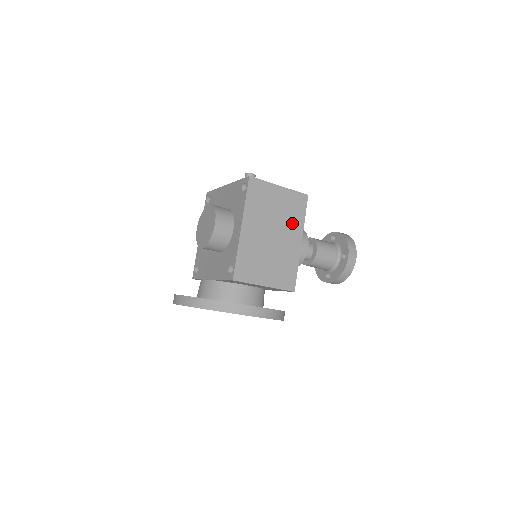
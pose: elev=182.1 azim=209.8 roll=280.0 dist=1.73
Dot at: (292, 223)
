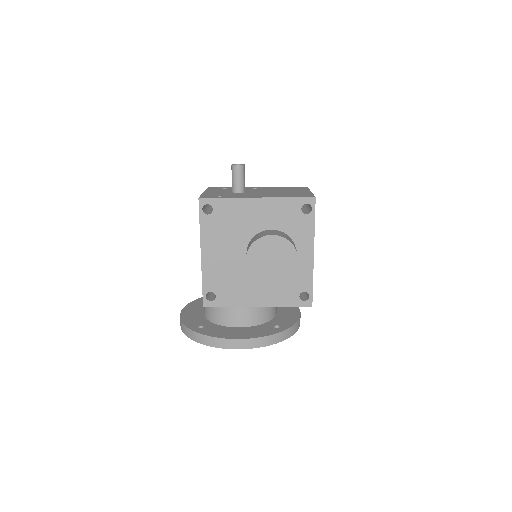
Dot at: occluded
